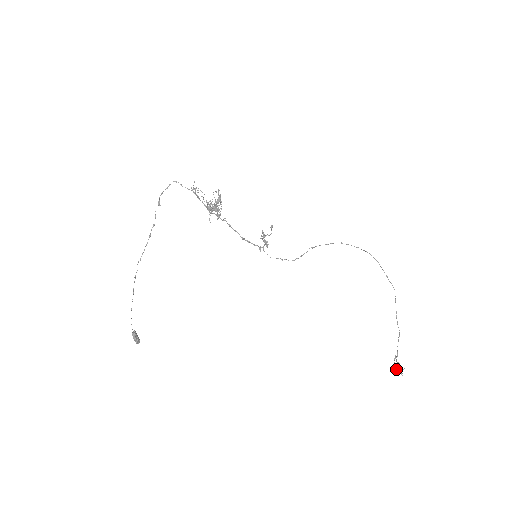
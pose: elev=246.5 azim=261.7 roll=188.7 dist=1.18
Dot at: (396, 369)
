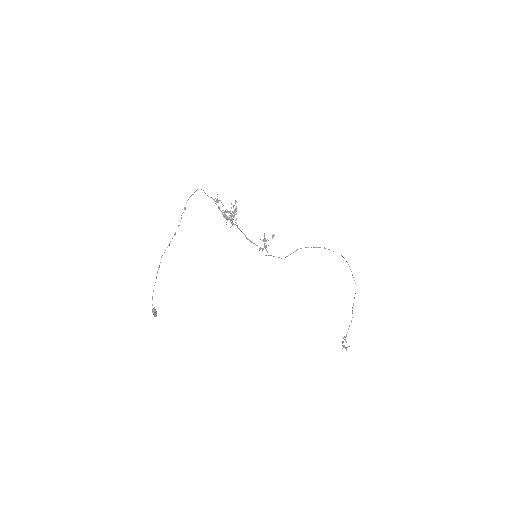
Dot at: (343, 345)
